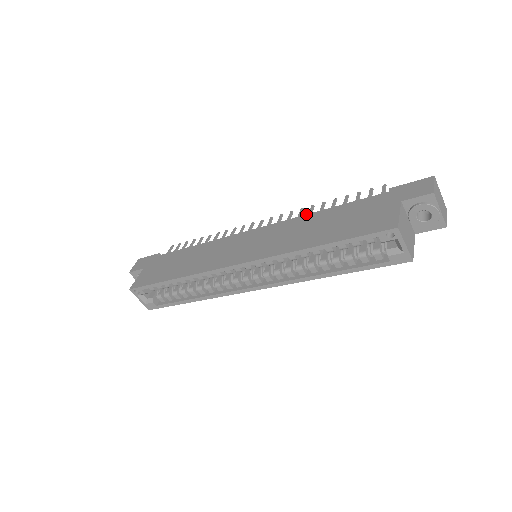
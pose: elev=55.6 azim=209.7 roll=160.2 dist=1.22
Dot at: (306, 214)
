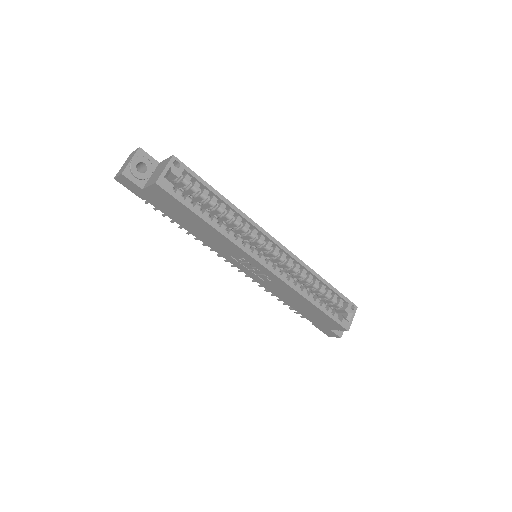
Dot at: occluded
